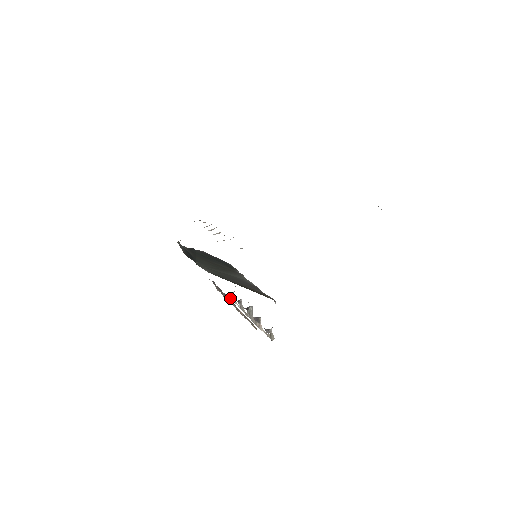
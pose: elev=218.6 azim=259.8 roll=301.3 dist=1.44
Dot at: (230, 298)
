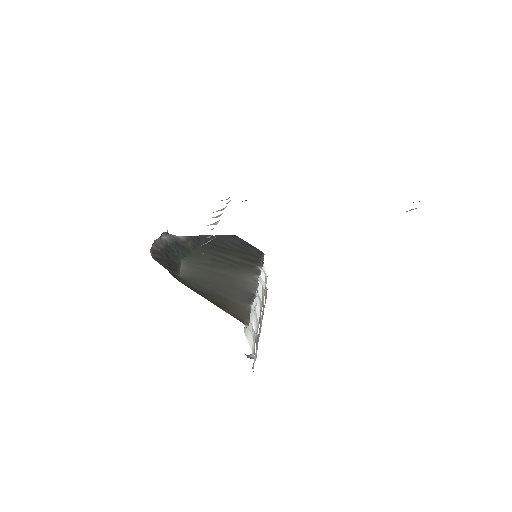
Dot at: occluded
